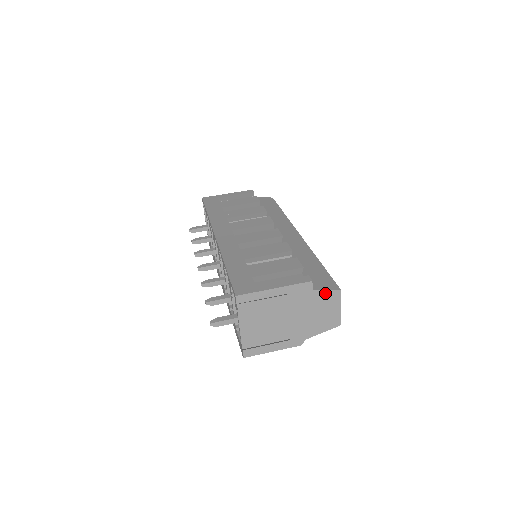
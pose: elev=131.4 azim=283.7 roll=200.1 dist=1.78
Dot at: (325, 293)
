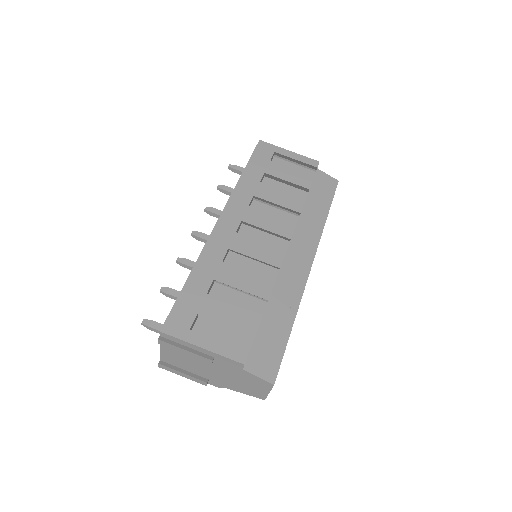
Dot at: (256, 377)
